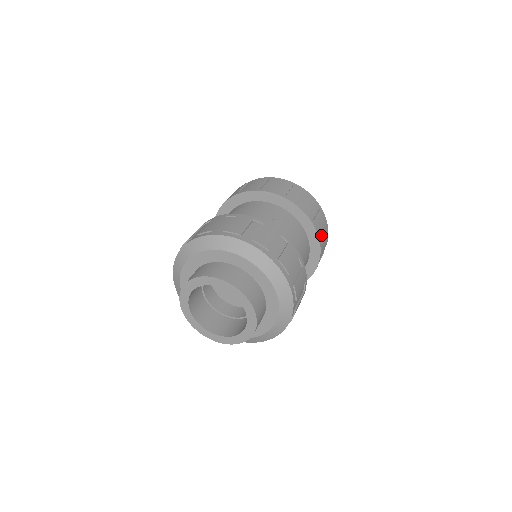
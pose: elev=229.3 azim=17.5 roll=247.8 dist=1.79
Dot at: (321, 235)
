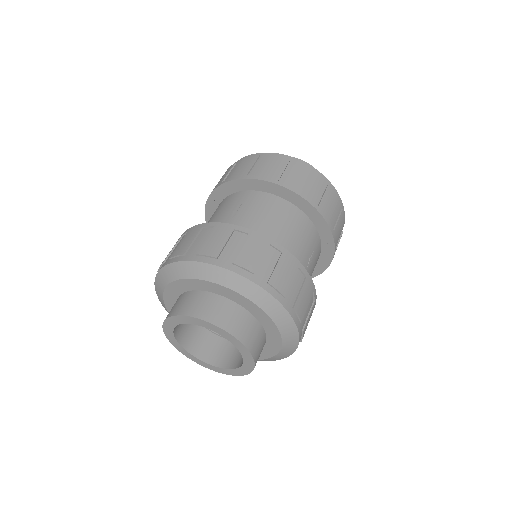
Dot at: (315, 196)
